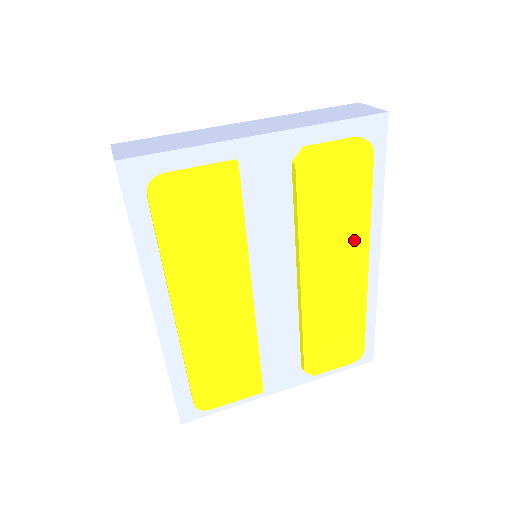
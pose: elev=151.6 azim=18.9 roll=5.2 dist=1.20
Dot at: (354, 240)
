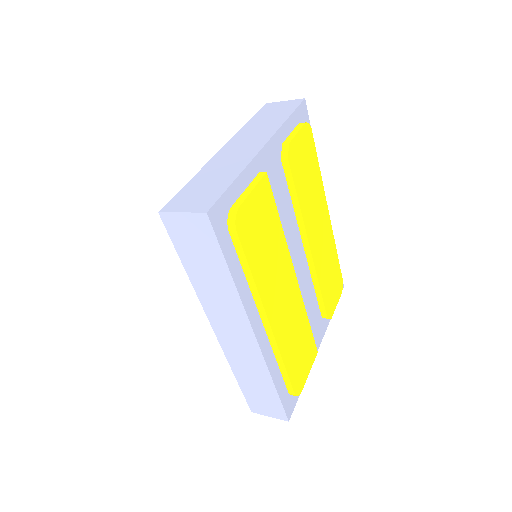
Dot at: (320, 200)
